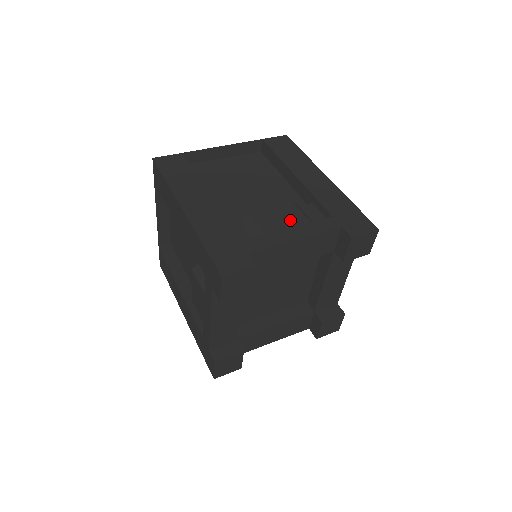
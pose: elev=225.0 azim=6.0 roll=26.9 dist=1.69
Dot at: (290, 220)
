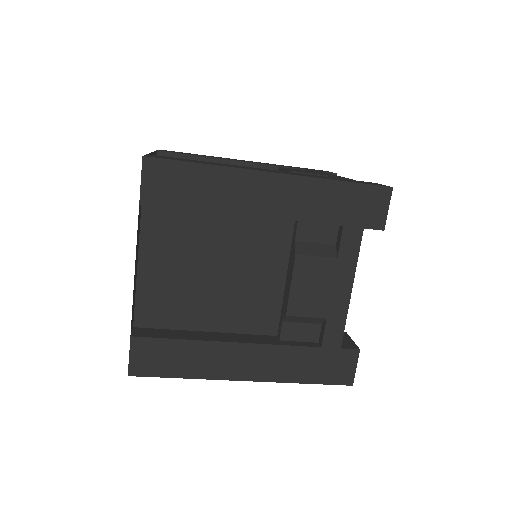
Dot at: (322, 280)
